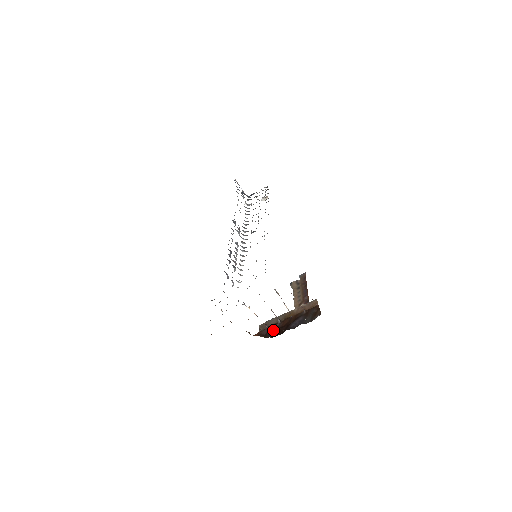
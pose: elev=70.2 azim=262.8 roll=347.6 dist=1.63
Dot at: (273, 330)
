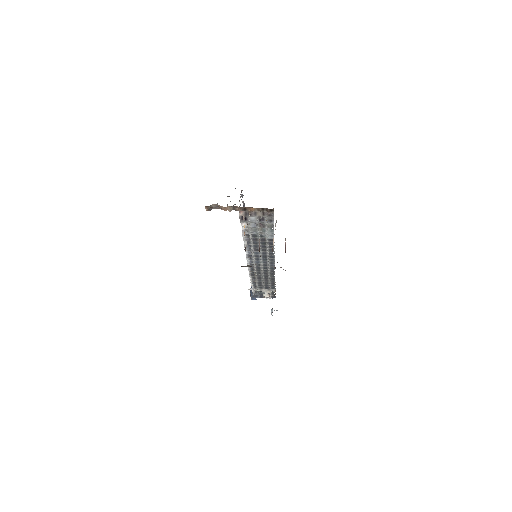
Dot at: occluded
